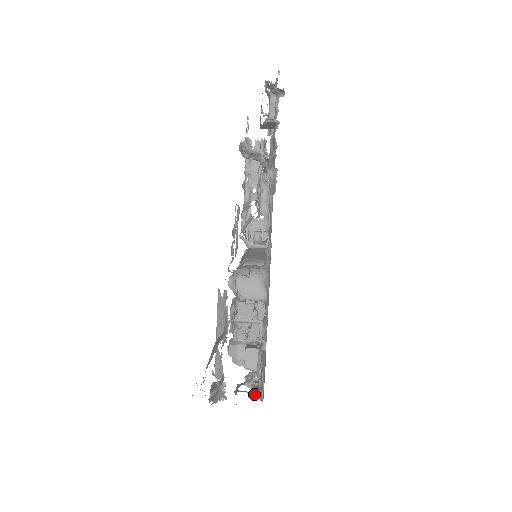
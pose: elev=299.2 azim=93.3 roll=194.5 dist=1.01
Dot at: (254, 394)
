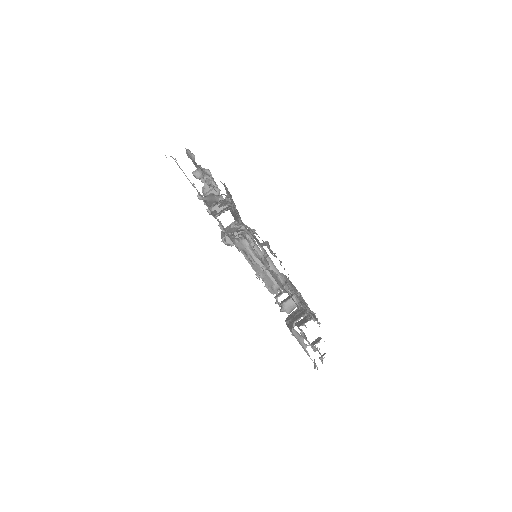
Dot at: occluded
